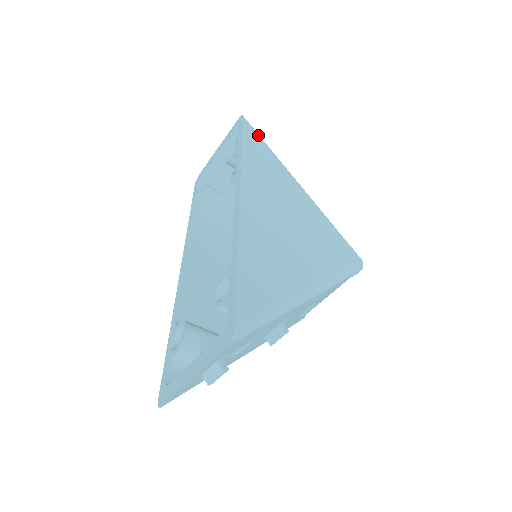
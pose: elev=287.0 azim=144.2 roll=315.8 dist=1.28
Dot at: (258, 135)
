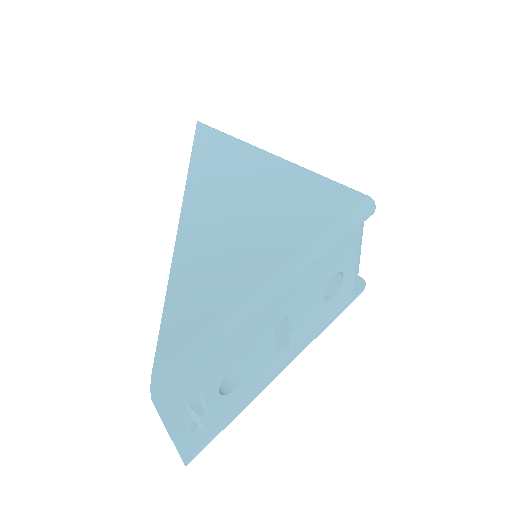
Dot at: (215, 131)
